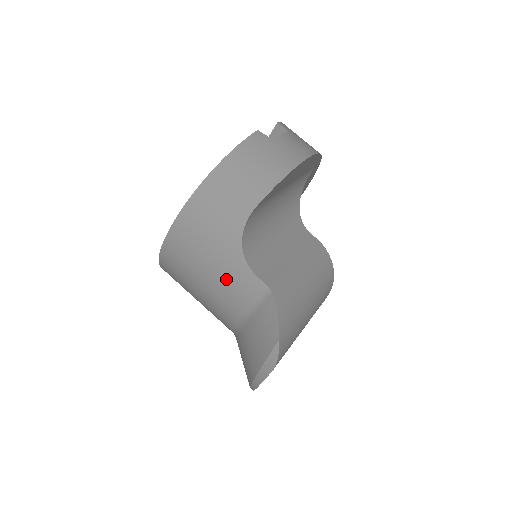
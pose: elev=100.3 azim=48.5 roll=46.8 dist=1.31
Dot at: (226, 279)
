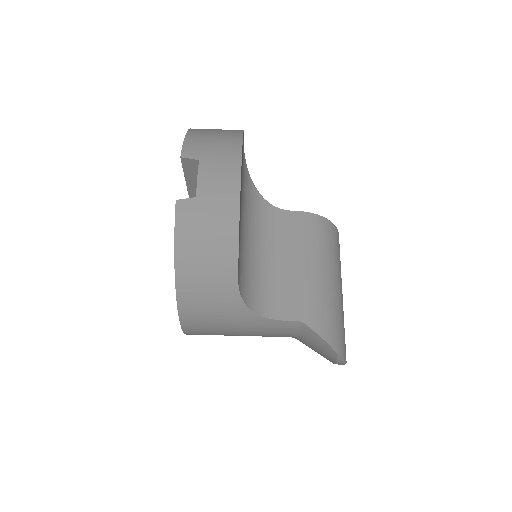
Dot at: (258, 331)
